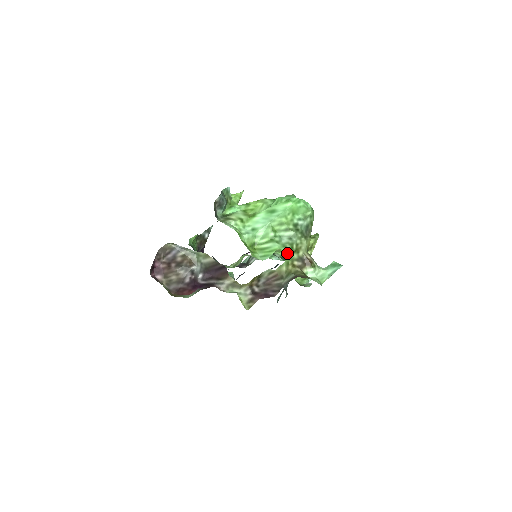
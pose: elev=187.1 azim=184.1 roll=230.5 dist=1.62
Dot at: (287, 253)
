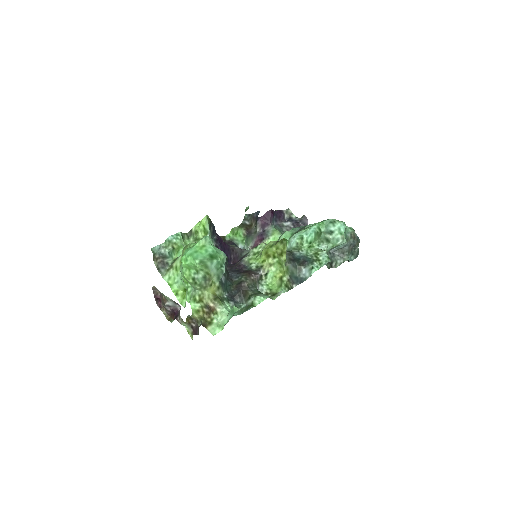
Dot at: (191, 305)
